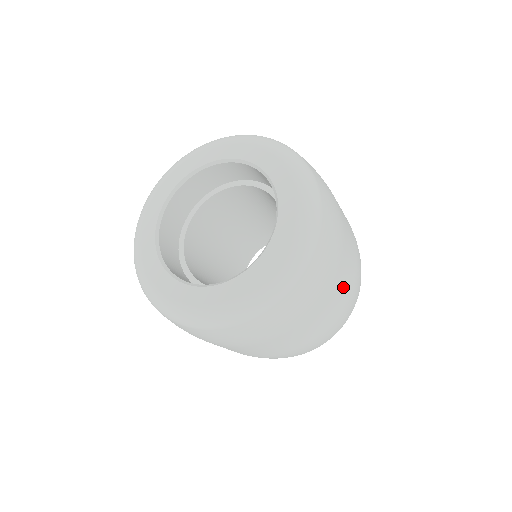
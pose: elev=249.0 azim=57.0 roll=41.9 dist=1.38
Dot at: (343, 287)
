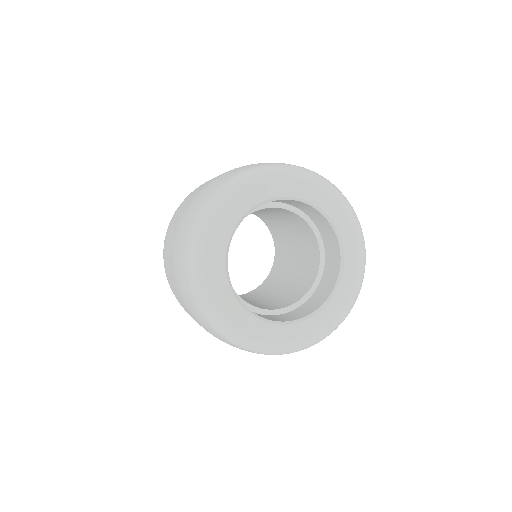
Dot at: occluded
